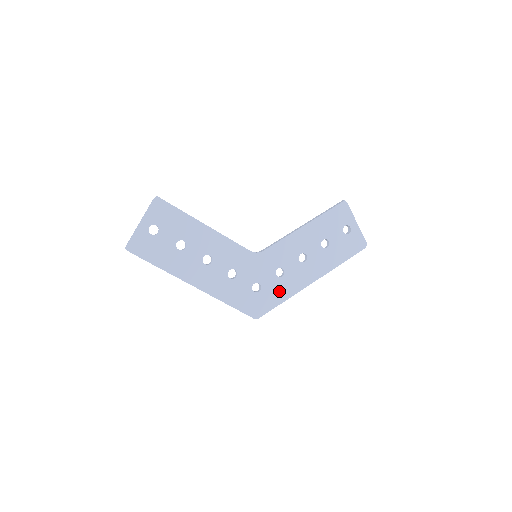
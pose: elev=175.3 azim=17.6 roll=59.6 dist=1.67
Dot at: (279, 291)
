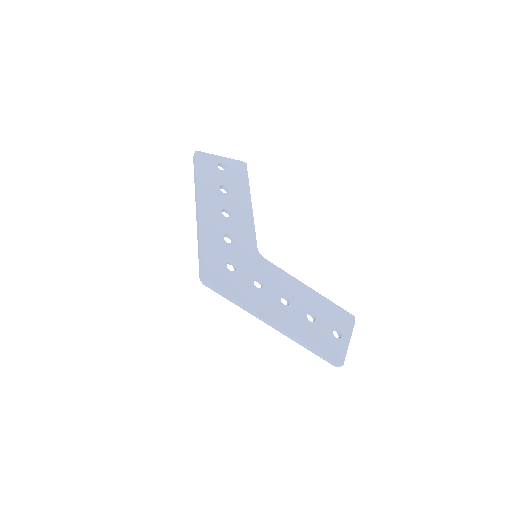
Dot at: (242, 291)
